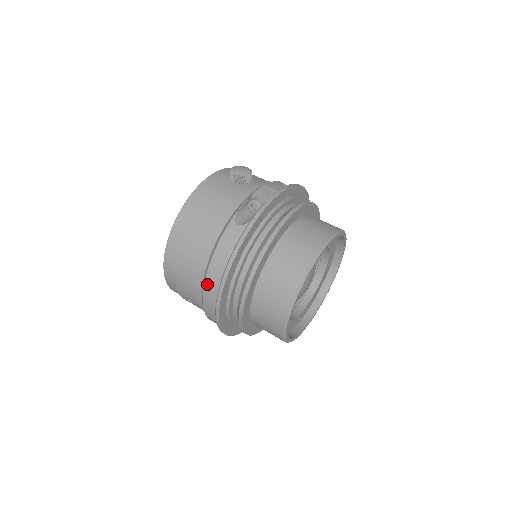
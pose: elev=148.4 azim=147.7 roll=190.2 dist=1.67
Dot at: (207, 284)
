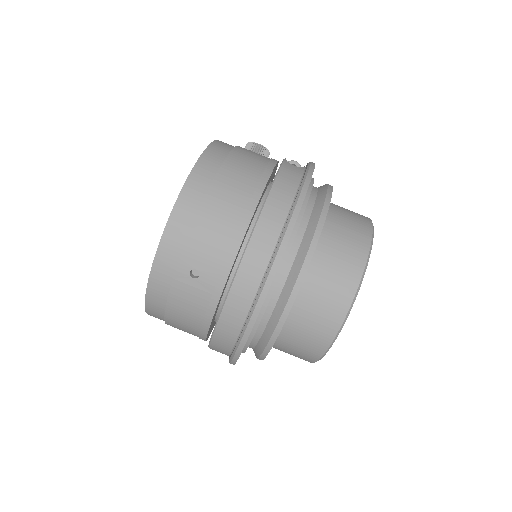
Dot at: (264, 217)
